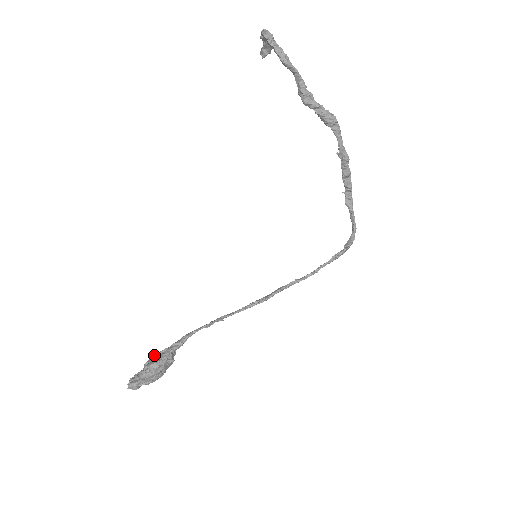
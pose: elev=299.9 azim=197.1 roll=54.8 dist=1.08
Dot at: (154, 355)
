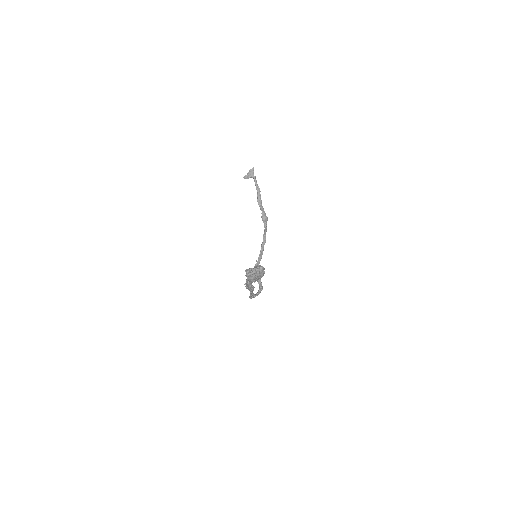
Dot at: (246, 270)
